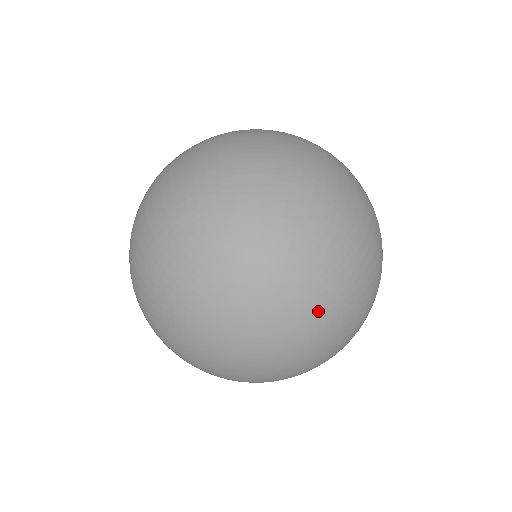
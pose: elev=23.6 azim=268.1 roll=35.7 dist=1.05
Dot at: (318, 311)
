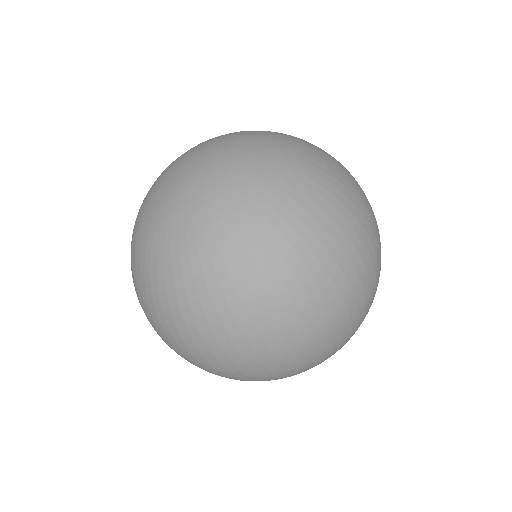
Dot at: (250, 136)
